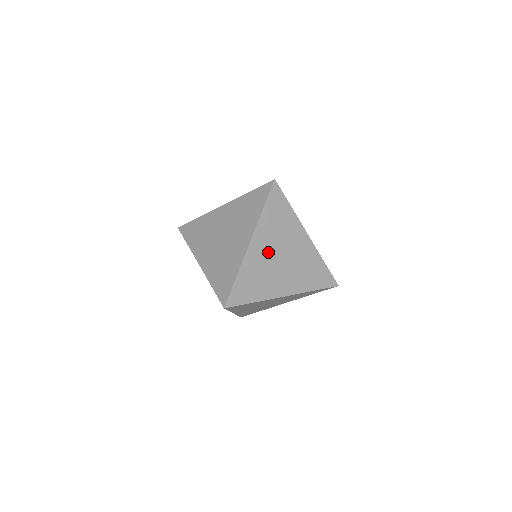
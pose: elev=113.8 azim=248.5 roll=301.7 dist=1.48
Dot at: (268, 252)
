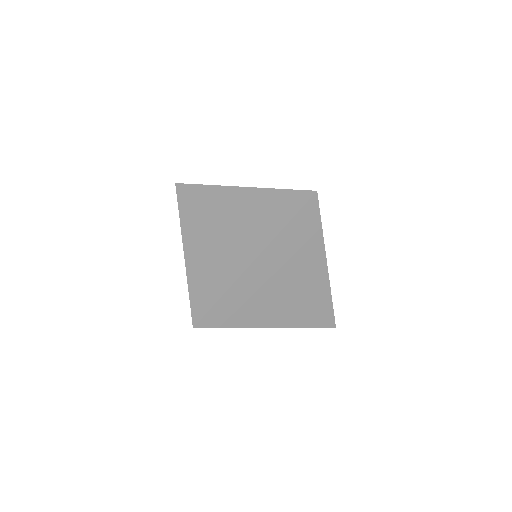
Dot at: (272, 276)
